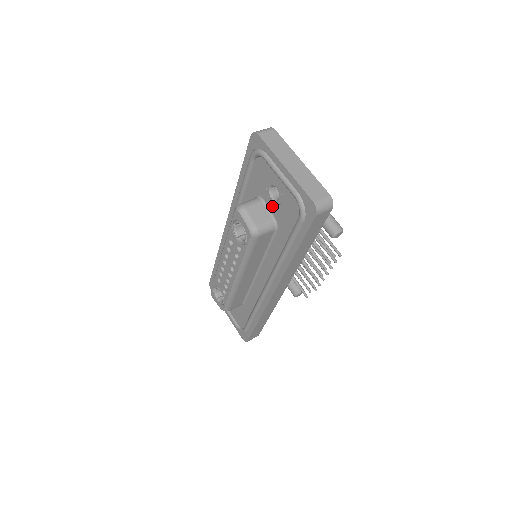
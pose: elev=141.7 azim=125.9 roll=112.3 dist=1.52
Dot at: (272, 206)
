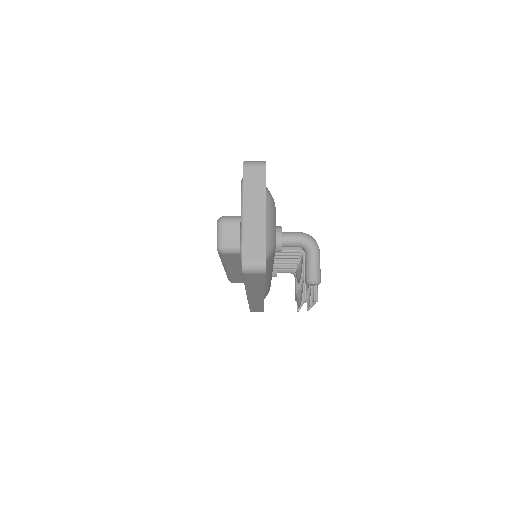
Dot at: occluded
